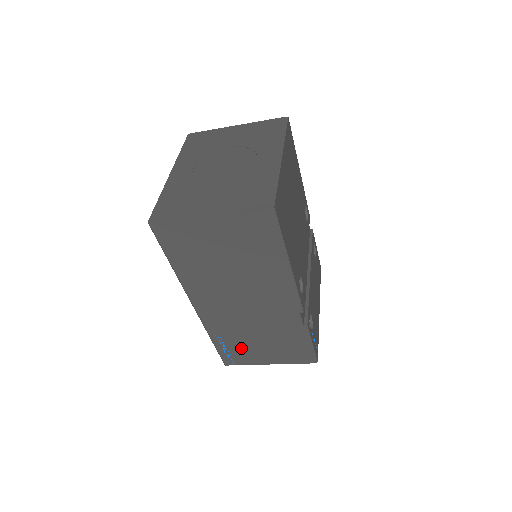
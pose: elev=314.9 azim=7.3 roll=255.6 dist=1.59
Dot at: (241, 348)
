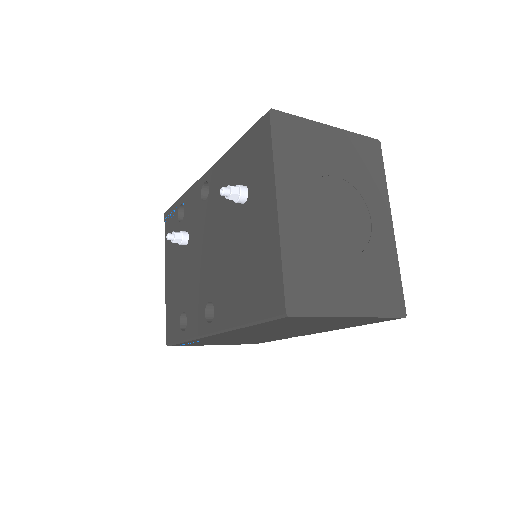
Dot at: occluded
